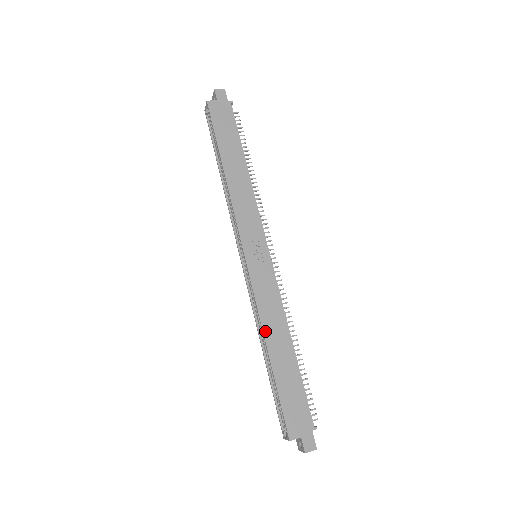
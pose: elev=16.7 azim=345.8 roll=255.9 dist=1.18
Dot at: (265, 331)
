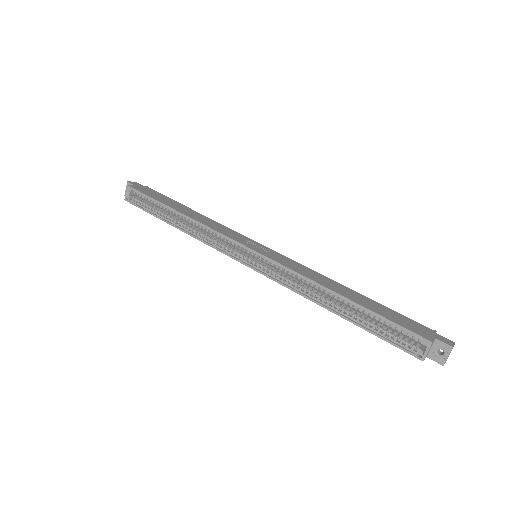
Dot at: (321, 284)
